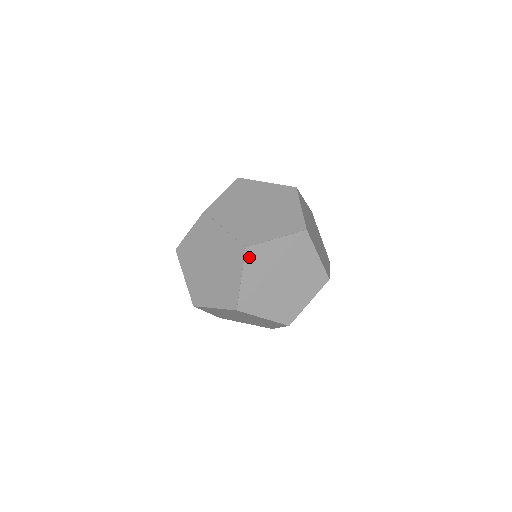
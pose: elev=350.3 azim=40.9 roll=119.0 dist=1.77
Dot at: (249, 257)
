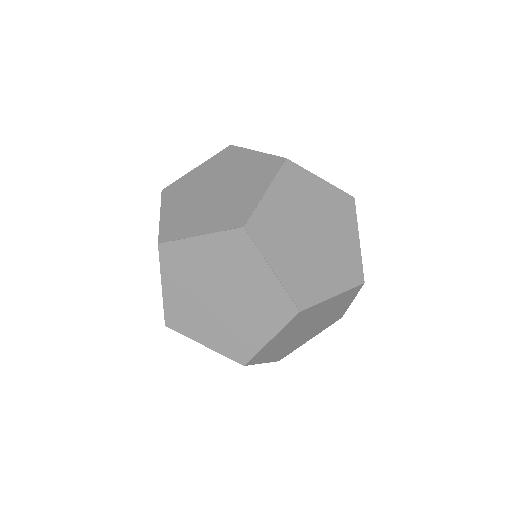
Dot at: (166, 258)
